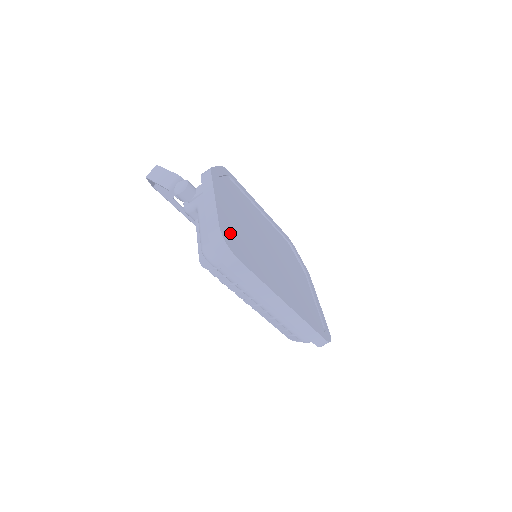
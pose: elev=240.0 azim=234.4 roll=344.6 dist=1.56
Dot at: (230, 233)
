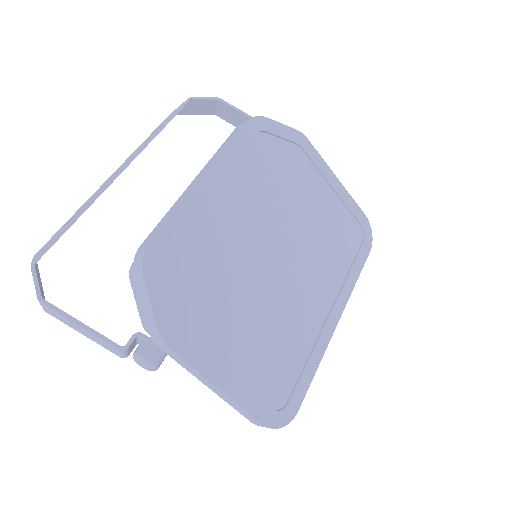
Dot at: (261, 381)
